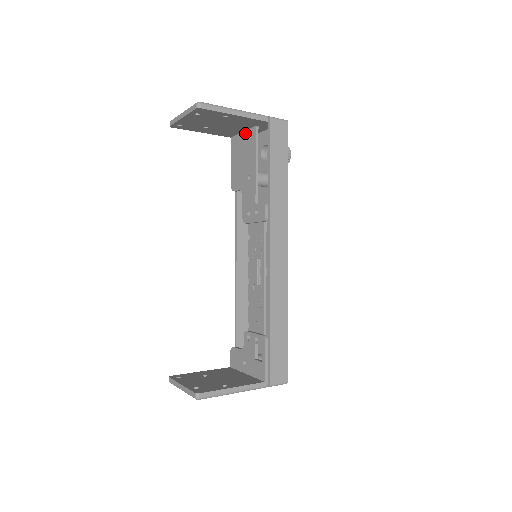
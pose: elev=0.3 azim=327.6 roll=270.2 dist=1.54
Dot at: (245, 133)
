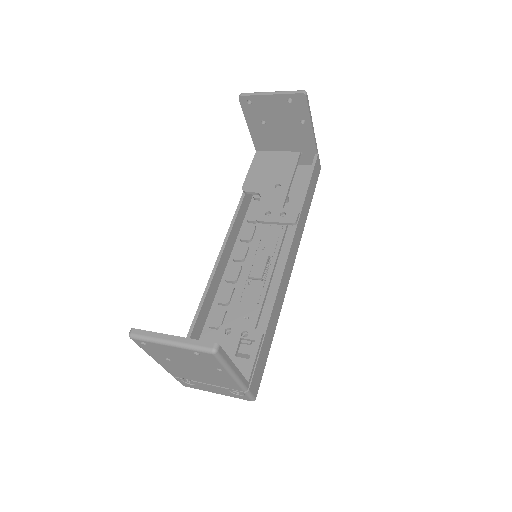
Dot at: (282, 153)
